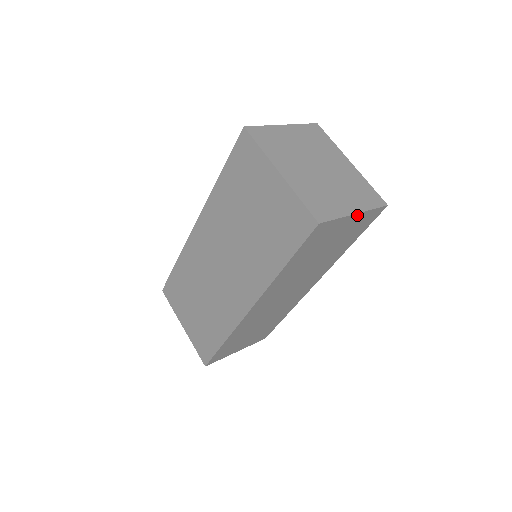
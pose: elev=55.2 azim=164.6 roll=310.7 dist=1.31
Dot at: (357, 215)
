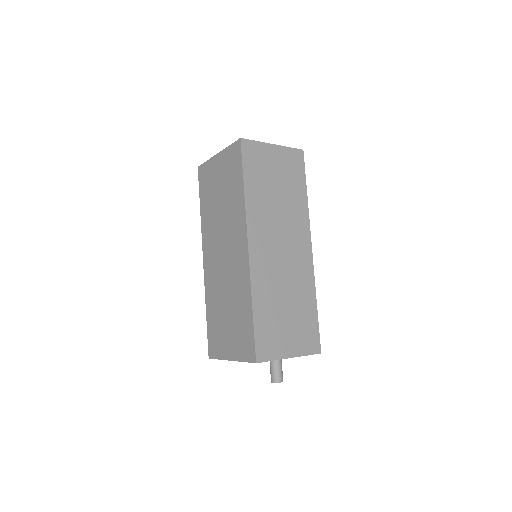
Dot at: (276, 147)
